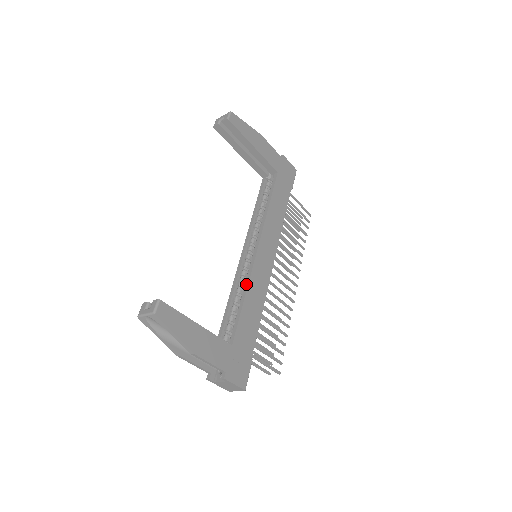
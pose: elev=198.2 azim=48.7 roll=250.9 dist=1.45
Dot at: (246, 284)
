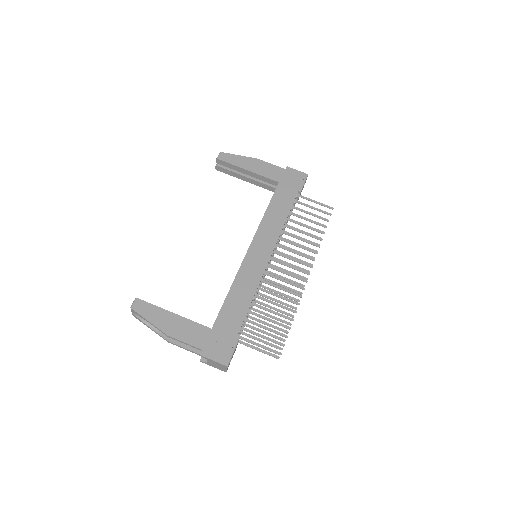
Dot at: (234, 279)
